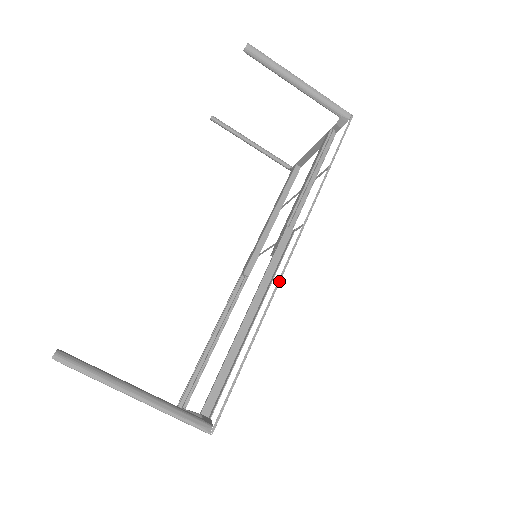
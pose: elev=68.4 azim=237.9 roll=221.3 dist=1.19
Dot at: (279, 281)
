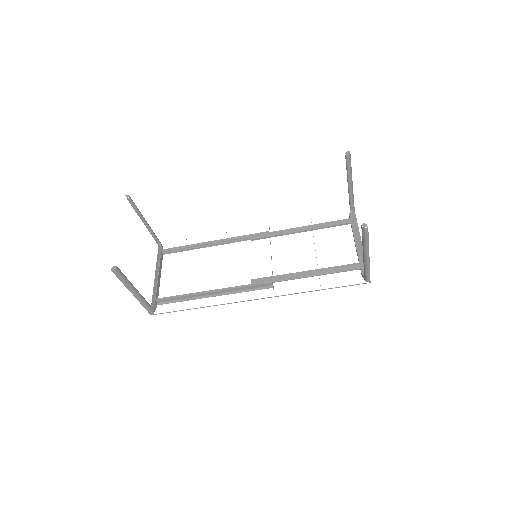
Dot at: occluded
